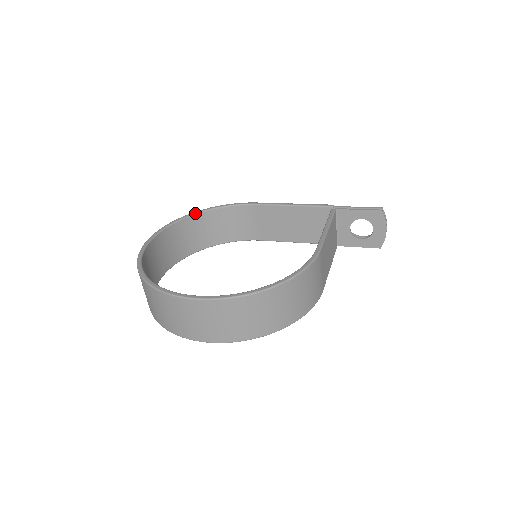
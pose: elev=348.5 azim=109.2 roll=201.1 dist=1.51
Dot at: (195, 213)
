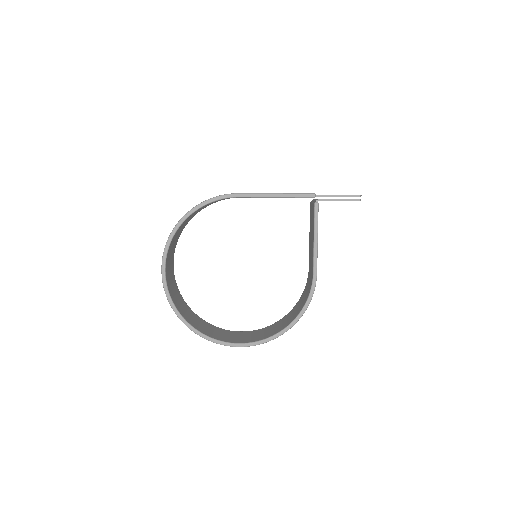
Dot at: (183, 222)
